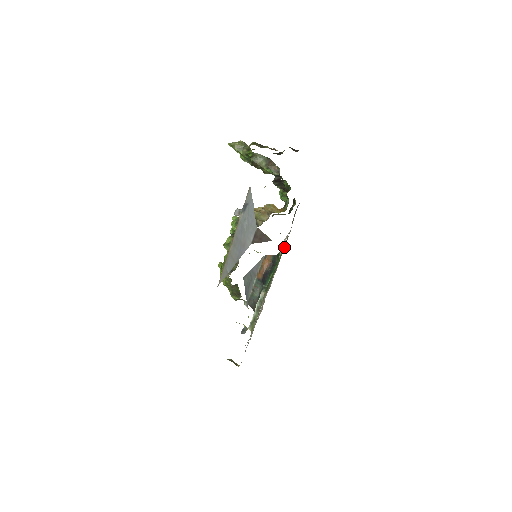
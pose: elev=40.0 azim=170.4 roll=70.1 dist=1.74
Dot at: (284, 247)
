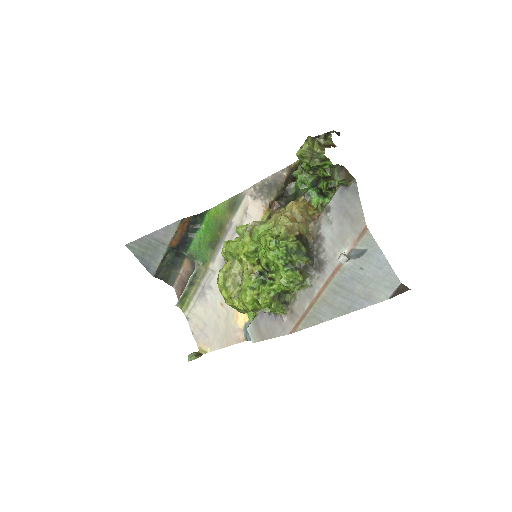
Dot at: (230, 212)
